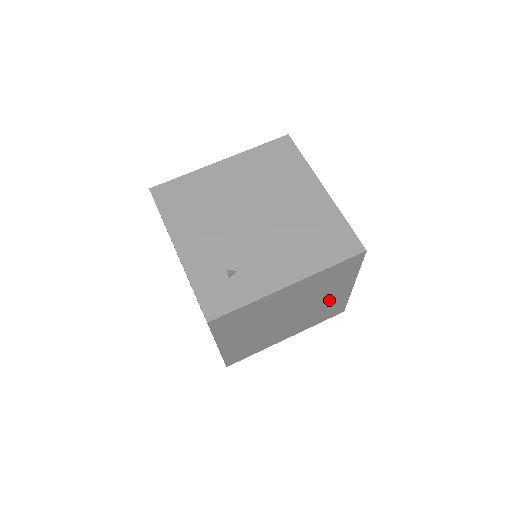
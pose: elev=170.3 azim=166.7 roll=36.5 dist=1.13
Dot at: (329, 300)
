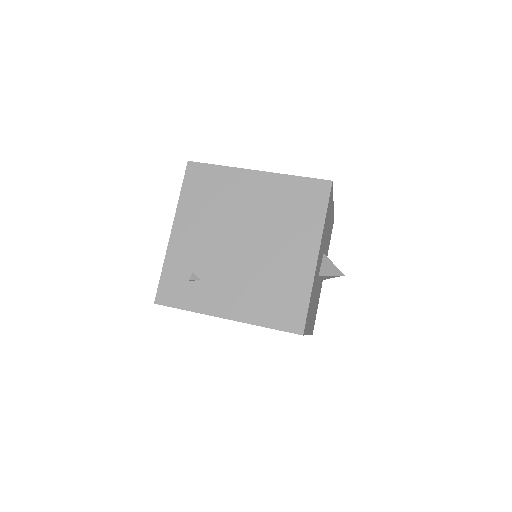
Dot at: occluded
